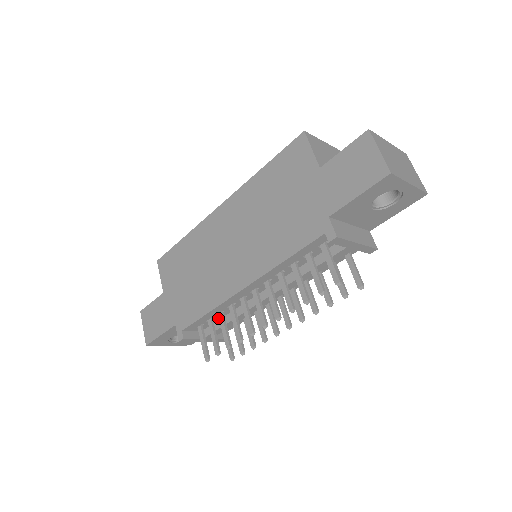
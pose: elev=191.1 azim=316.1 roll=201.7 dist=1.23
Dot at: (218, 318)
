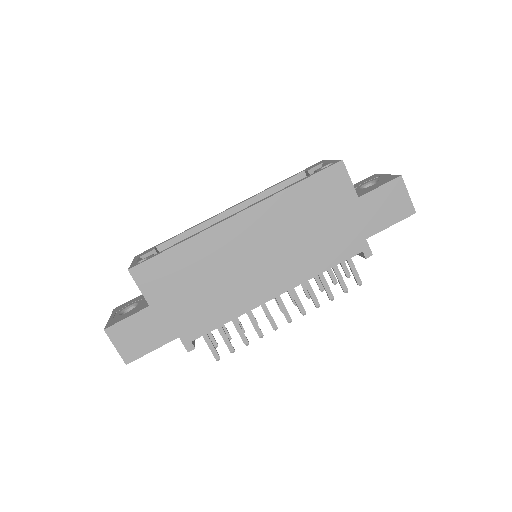
Dot at: occluded
